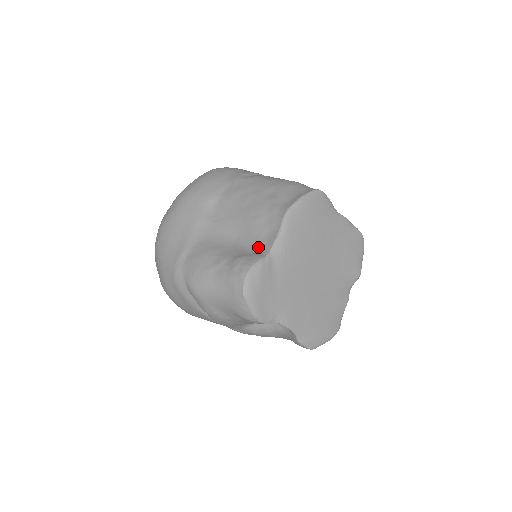
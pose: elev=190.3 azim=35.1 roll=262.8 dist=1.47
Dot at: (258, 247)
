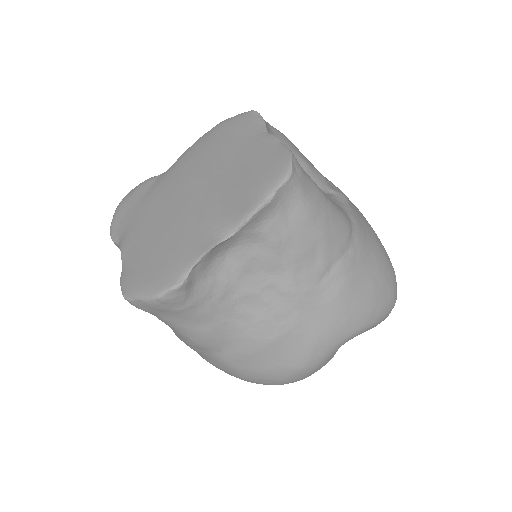
Dot at: occluded
